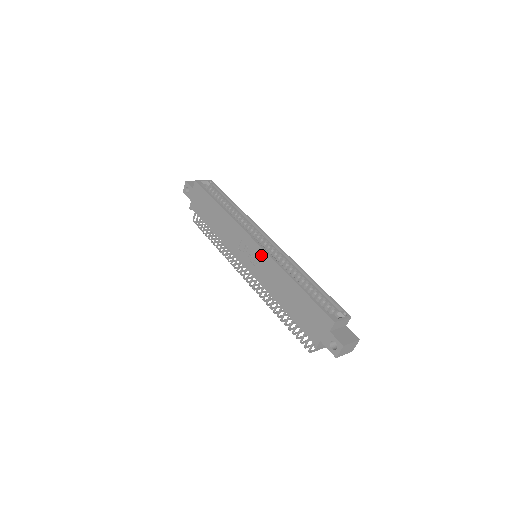
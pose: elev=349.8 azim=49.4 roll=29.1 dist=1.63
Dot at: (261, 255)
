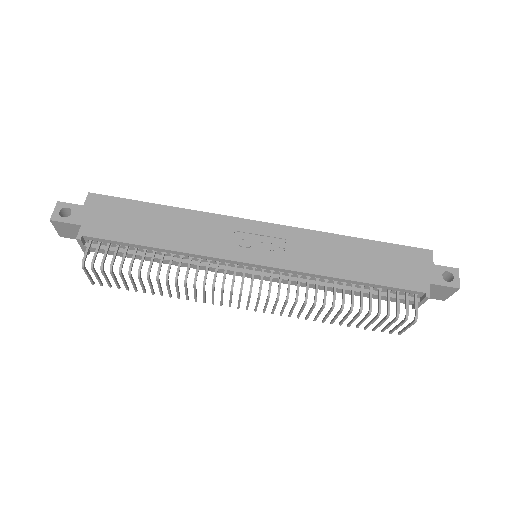
Dot at: (283, 233)
